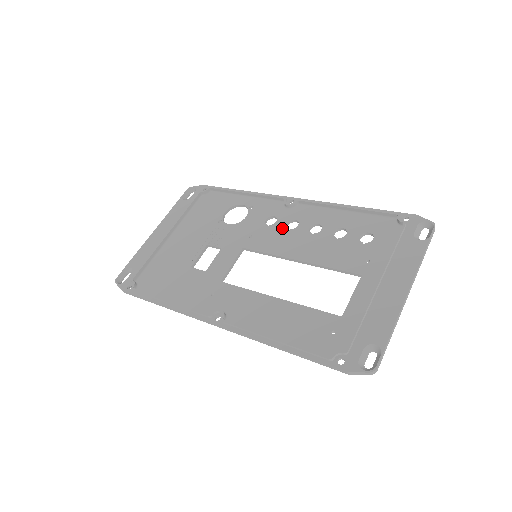
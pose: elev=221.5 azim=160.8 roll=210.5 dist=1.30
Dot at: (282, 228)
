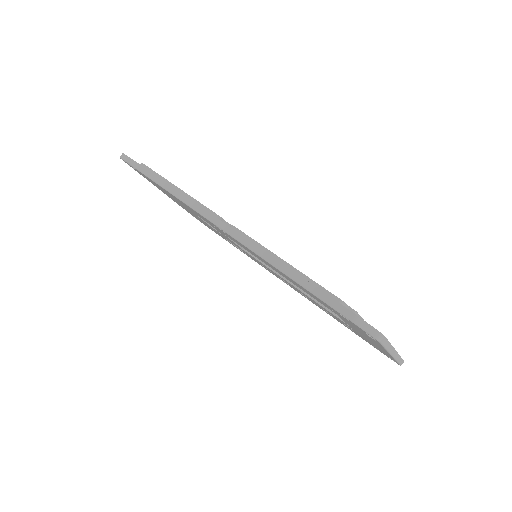
Dot at: occluded
